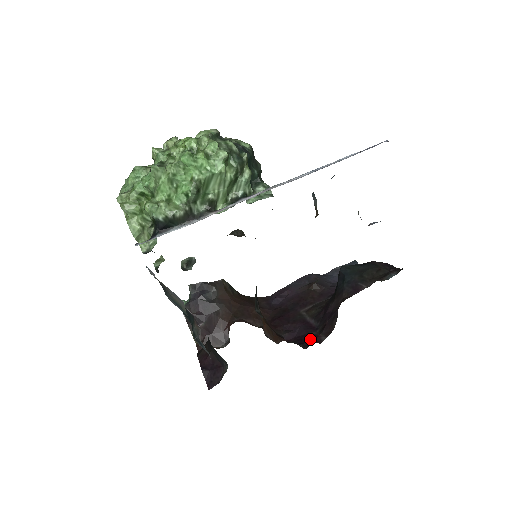
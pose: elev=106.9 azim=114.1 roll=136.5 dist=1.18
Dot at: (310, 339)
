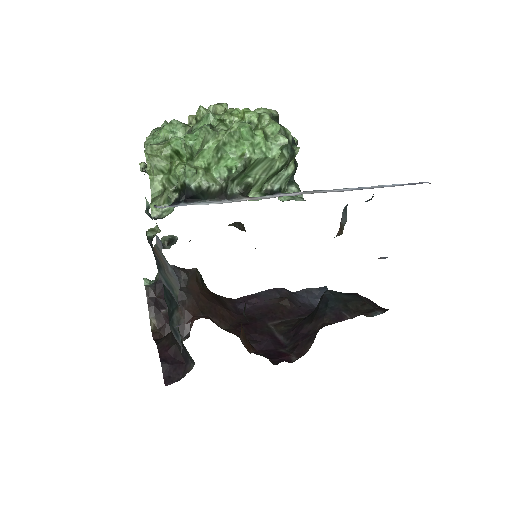
Dot at: (280, 356)
